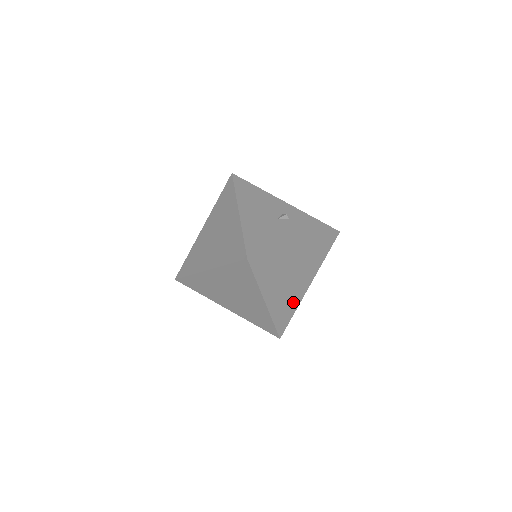
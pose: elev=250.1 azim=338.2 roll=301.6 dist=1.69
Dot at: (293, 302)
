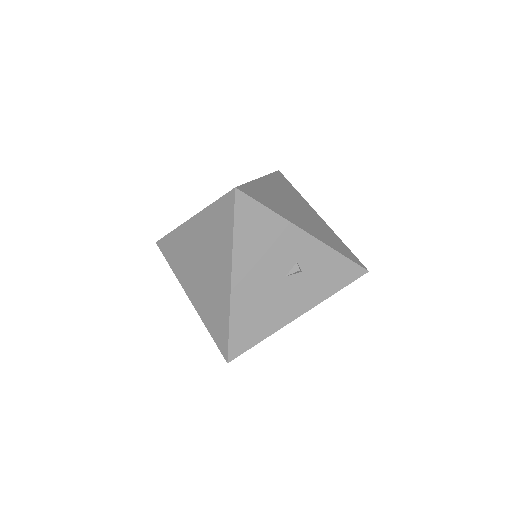
Dot at: occluded
